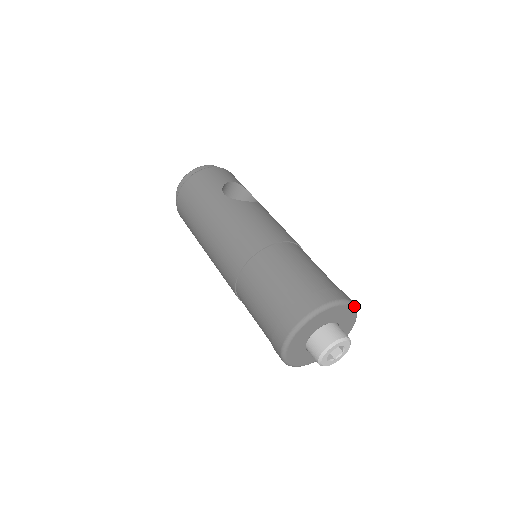
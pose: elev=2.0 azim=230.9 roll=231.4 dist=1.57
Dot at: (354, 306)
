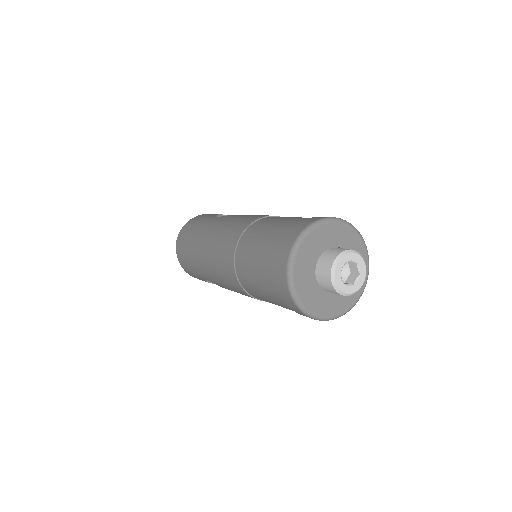
Dot at: (357, 231)
